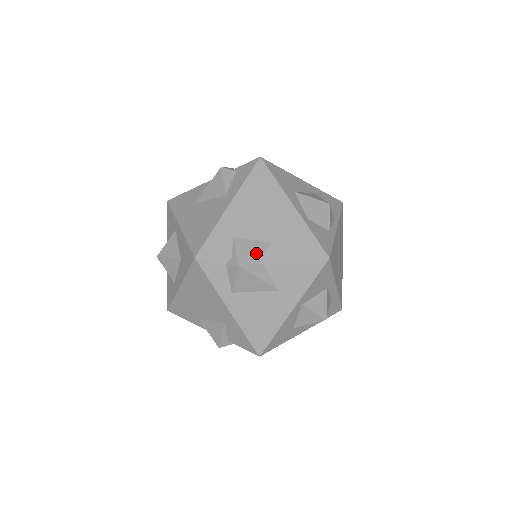
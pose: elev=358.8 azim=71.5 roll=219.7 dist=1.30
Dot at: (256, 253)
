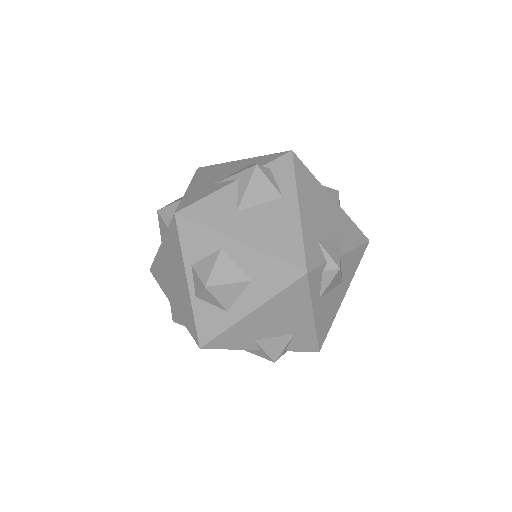
Dot at: (340, 252)
